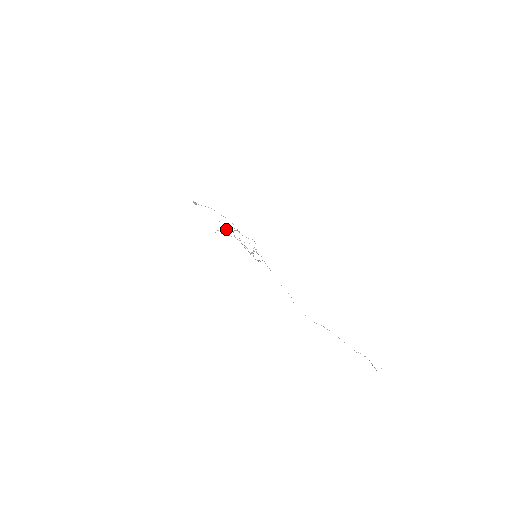
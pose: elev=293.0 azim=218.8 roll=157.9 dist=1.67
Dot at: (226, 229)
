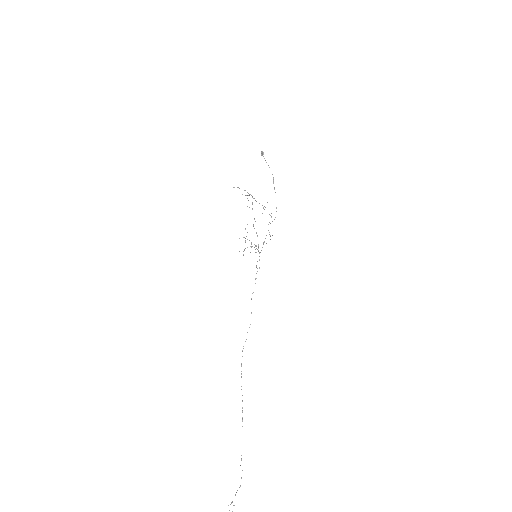
Dot at: occluded
